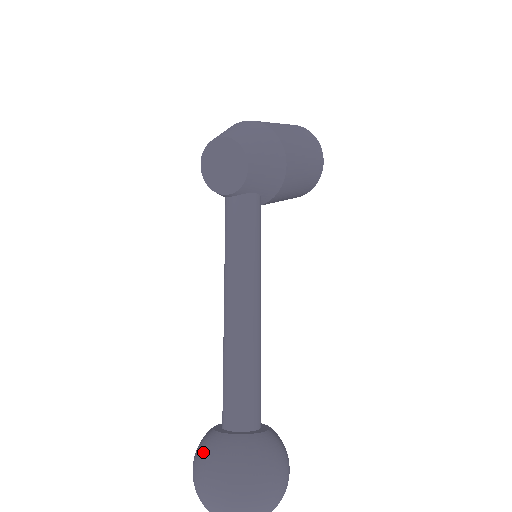
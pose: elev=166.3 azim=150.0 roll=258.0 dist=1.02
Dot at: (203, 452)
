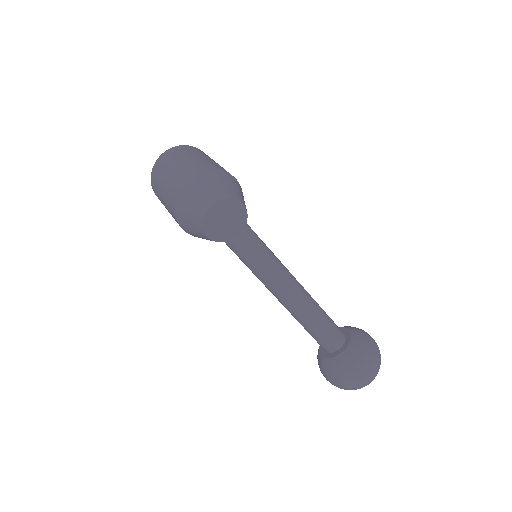
Dot at: (345, 370)
